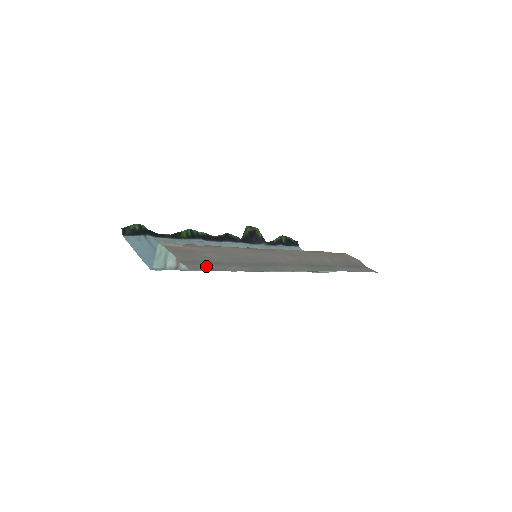
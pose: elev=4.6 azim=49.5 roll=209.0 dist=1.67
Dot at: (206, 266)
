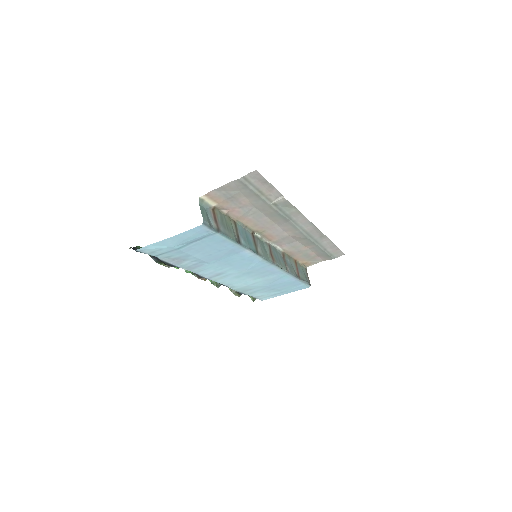
Dot at: (258, 184)
